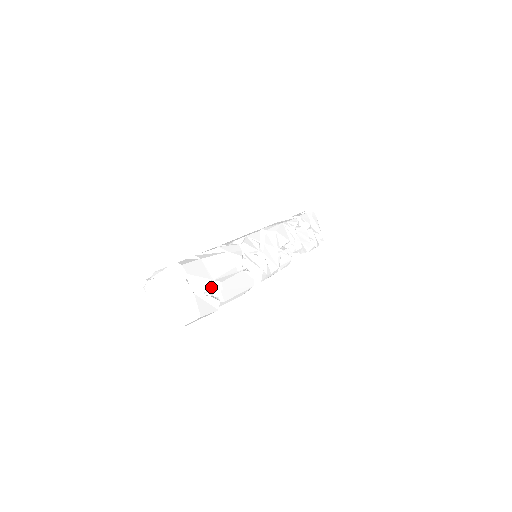
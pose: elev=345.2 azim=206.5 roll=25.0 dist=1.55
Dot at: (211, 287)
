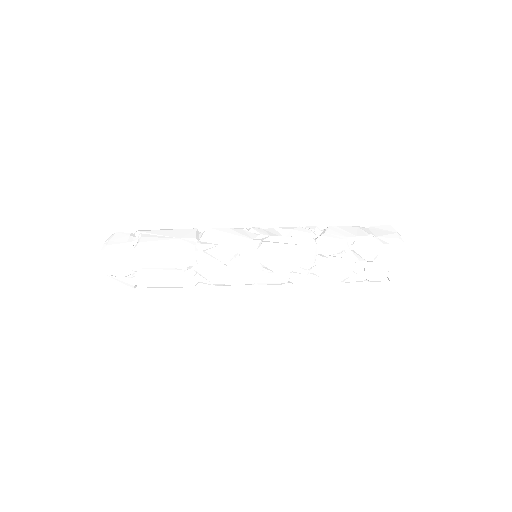
Dot at: (128, 274)
